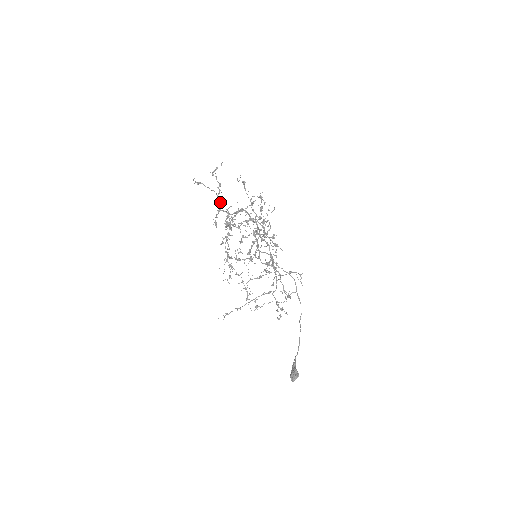
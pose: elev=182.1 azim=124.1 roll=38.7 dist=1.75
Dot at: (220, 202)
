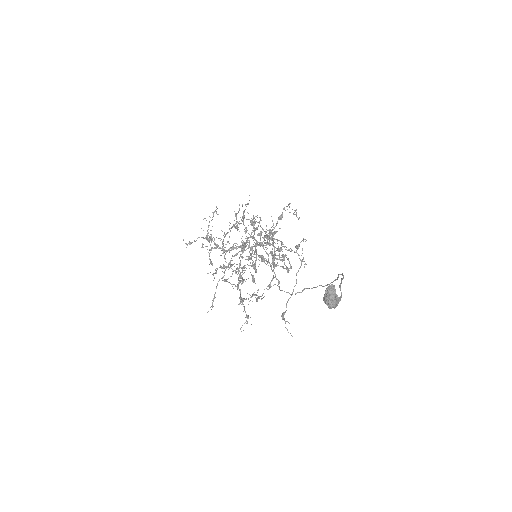
Dot at: occluded
